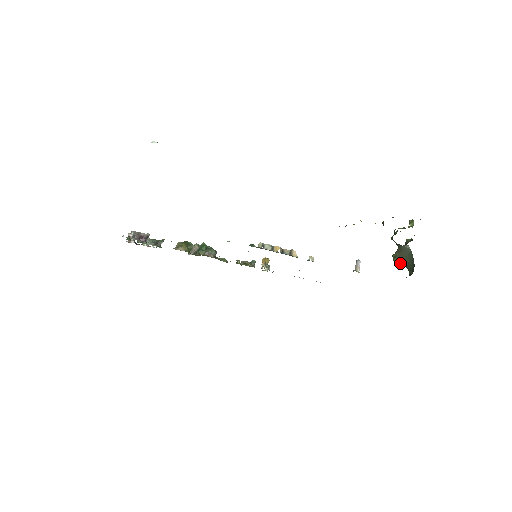
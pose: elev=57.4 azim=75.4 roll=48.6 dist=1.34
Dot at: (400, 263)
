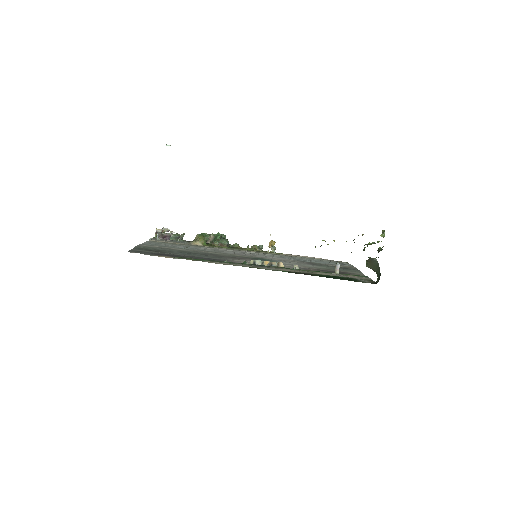
Dot at: occluded
